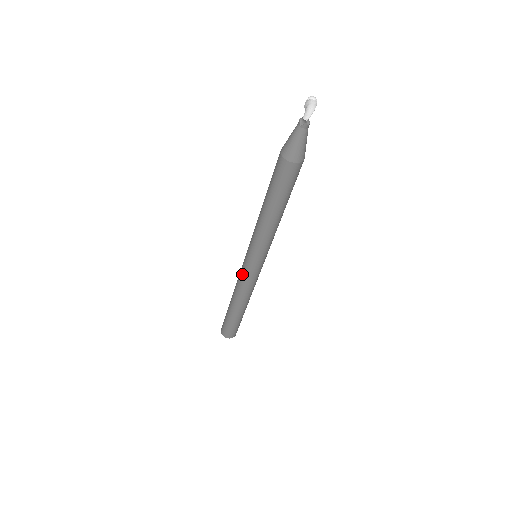
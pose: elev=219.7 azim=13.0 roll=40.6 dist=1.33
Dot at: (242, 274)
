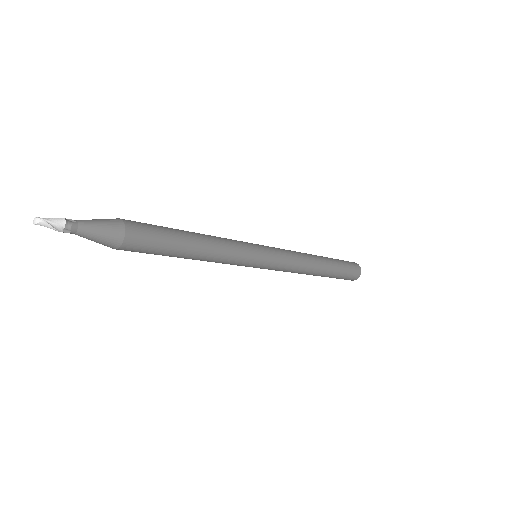
Dot at: occluded
